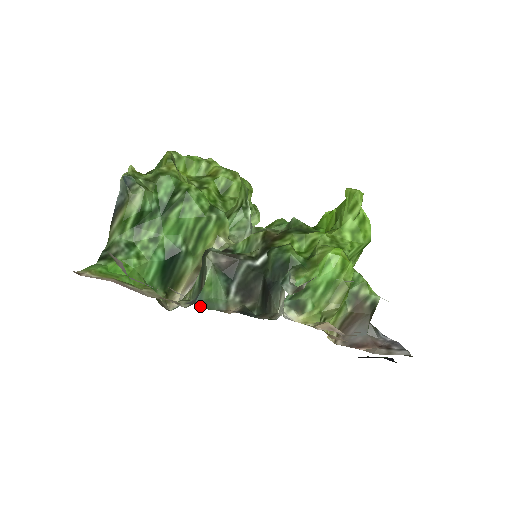
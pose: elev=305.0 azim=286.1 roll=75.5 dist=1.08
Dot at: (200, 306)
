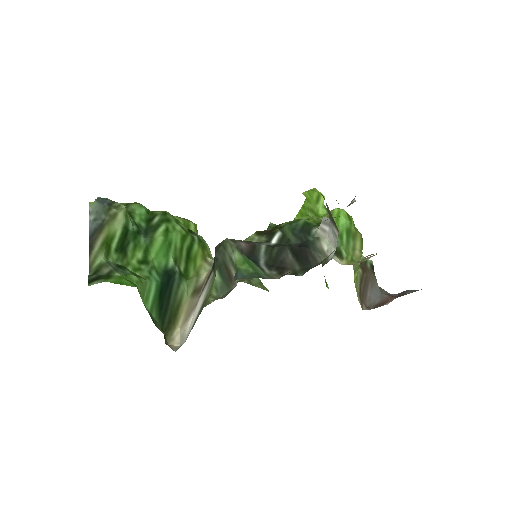
Dot at: (249, 276)
